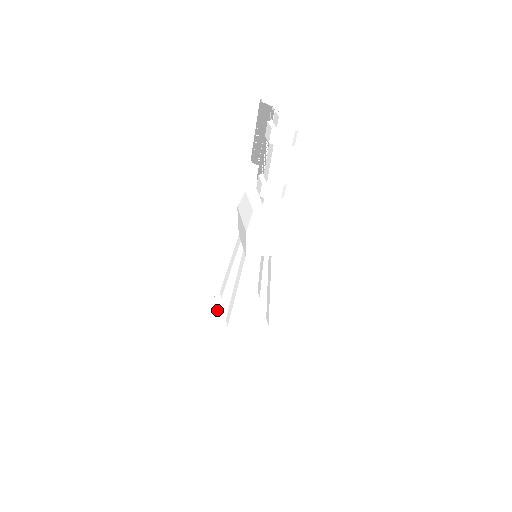
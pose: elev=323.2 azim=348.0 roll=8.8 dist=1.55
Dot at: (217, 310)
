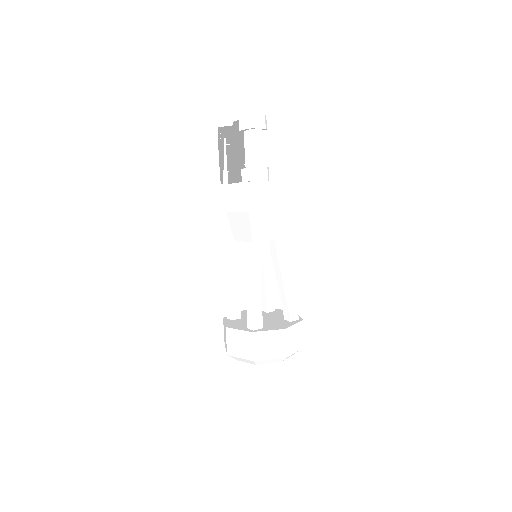
Dot at: (234, 326)
